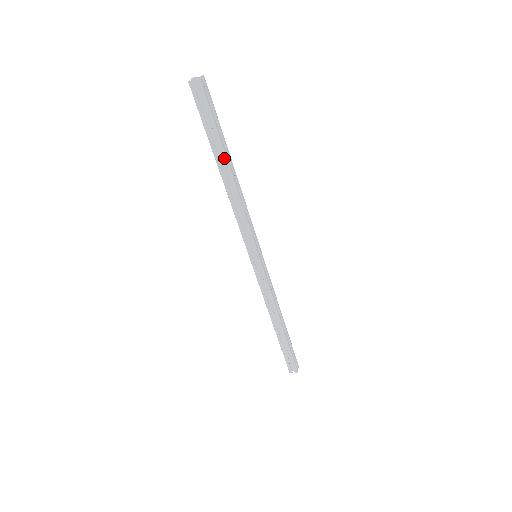
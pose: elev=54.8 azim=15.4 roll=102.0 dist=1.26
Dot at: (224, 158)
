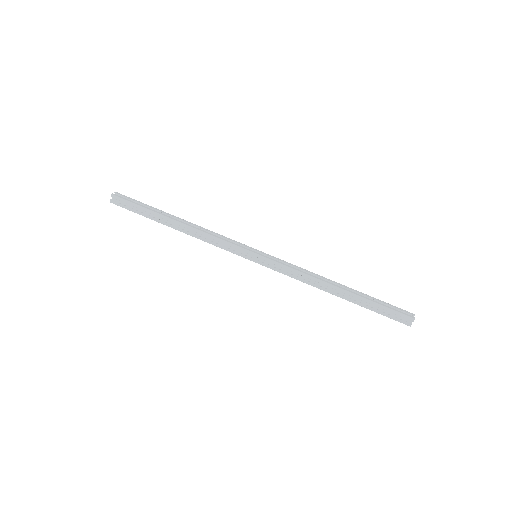
Dot at: (164, 218)
